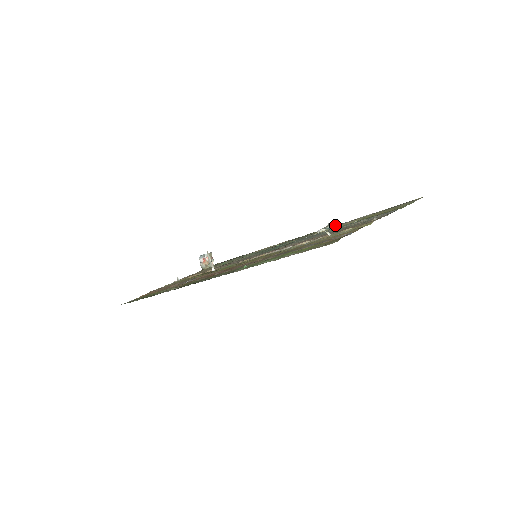
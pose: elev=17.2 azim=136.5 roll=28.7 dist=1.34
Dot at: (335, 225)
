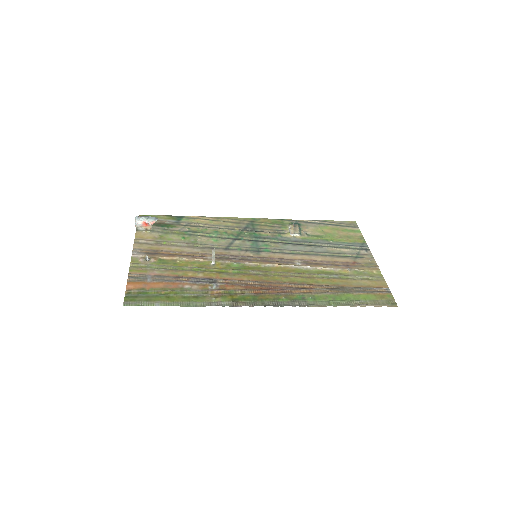
Dot at: (300, 229)
